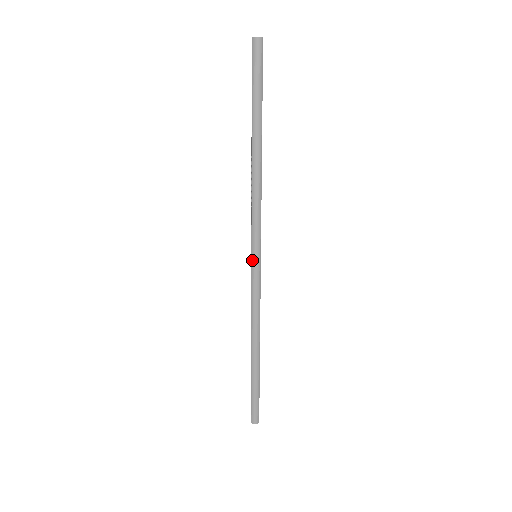
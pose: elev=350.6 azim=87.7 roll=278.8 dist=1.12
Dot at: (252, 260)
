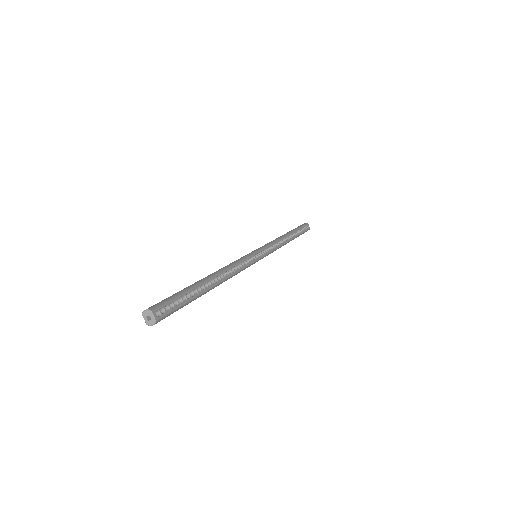
Dot at: occluded
